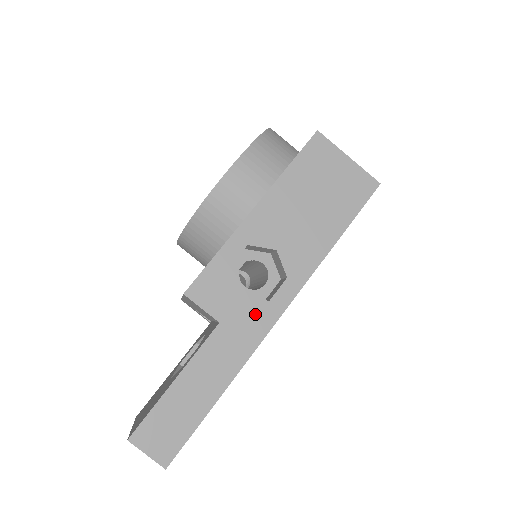
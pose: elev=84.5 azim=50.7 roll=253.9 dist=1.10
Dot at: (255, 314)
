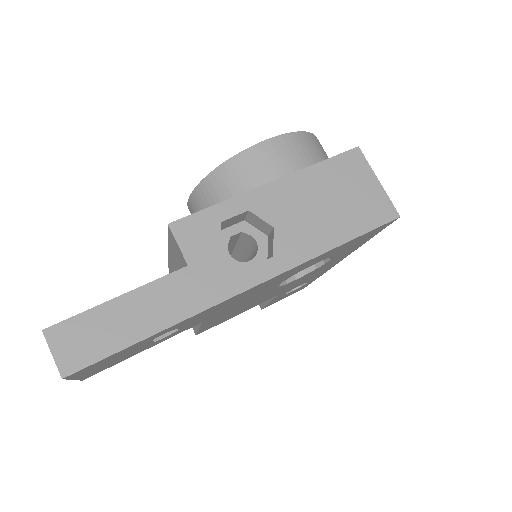
Dot at: (226, 274)
